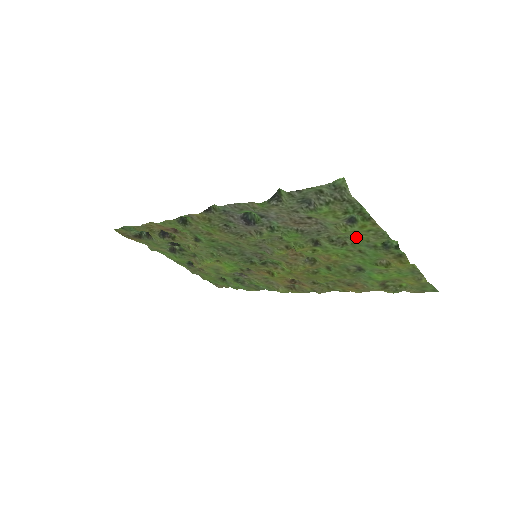
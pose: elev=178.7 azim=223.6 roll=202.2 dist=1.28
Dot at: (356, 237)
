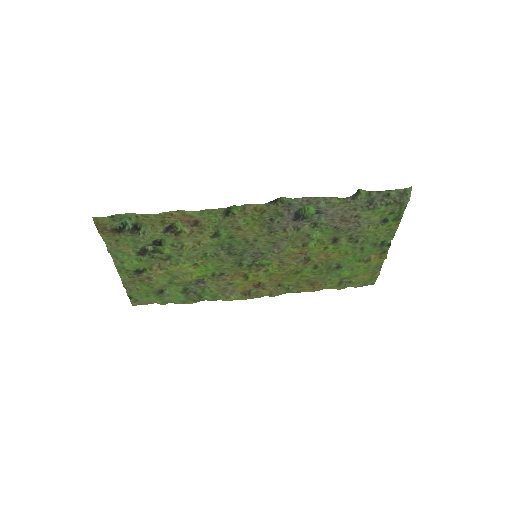
Dot at: (372, 235)
